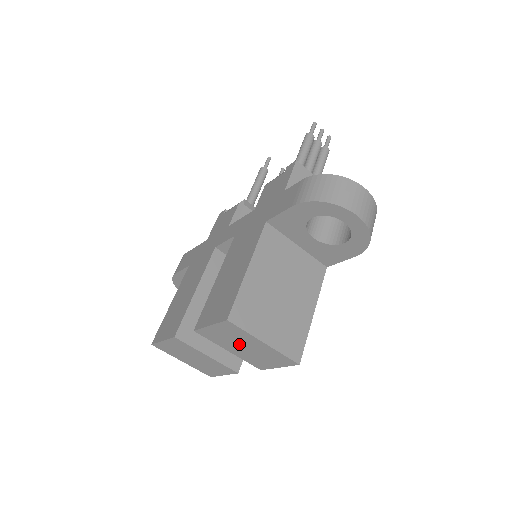
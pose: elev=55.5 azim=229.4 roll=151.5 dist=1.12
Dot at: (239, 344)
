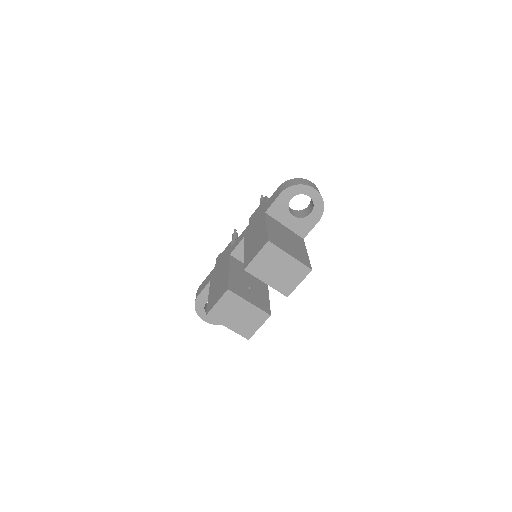
Dot at: (274, 268)
